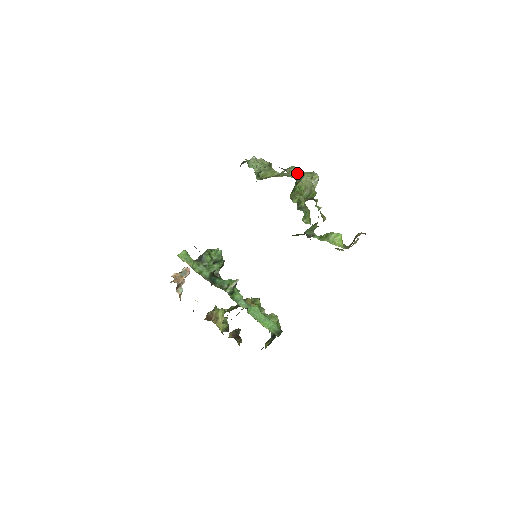
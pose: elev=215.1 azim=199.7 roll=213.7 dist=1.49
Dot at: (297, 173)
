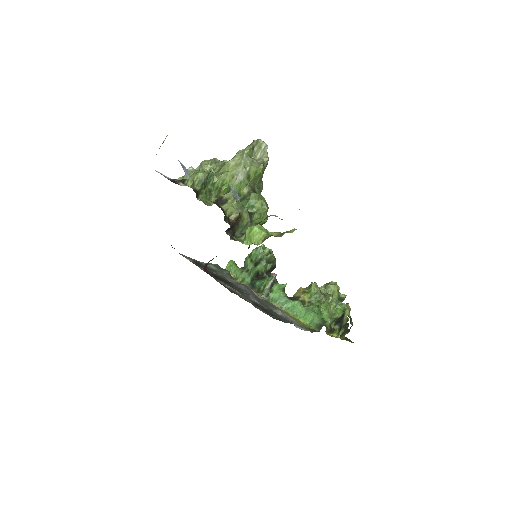
Dot at: (193, 179)
